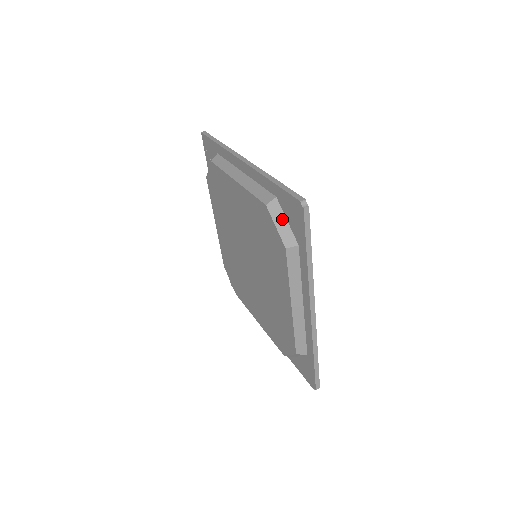
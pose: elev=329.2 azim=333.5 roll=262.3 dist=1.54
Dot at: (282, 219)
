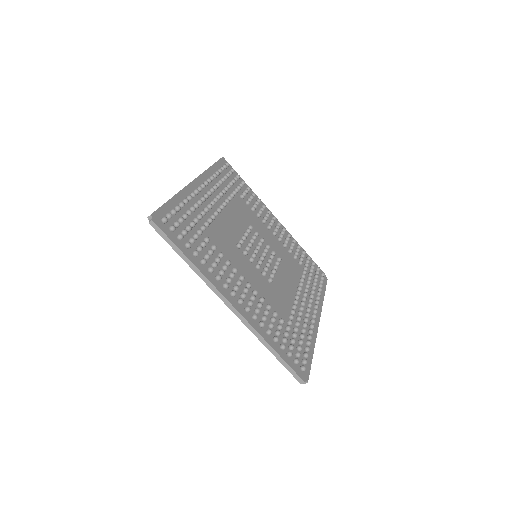
Dot at: occluded
